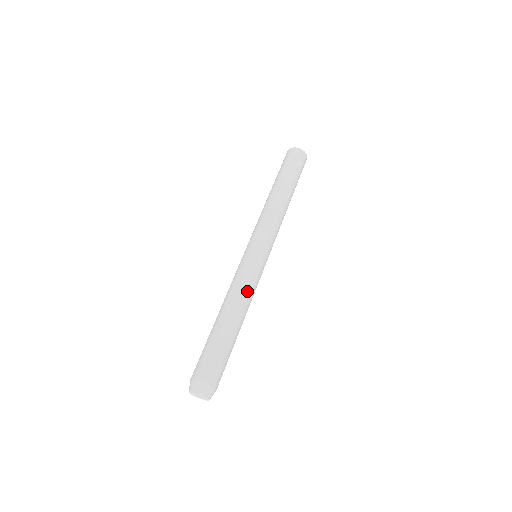
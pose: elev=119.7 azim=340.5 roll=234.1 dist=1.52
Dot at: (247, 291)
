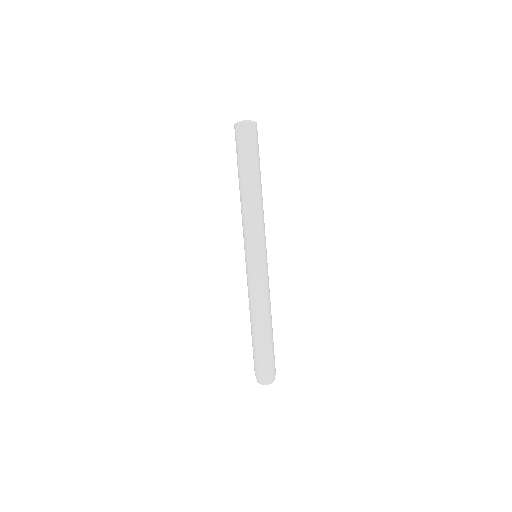
Dot at: (265, 296)
